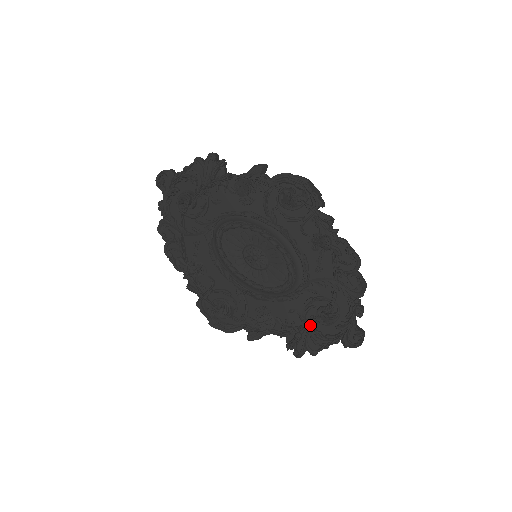
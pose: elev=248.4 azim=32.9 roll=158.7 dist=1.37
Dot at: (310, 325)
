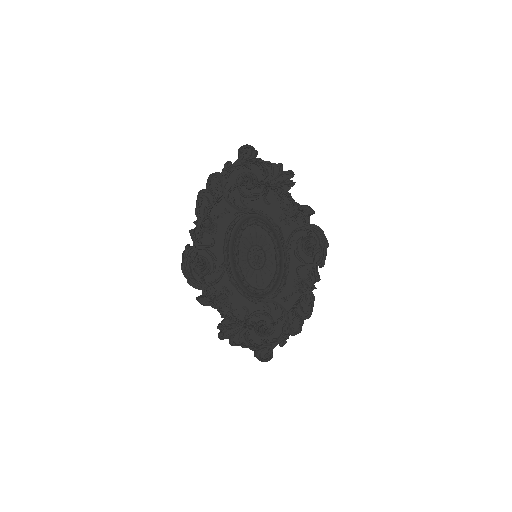
Dot at: (248, 326)
